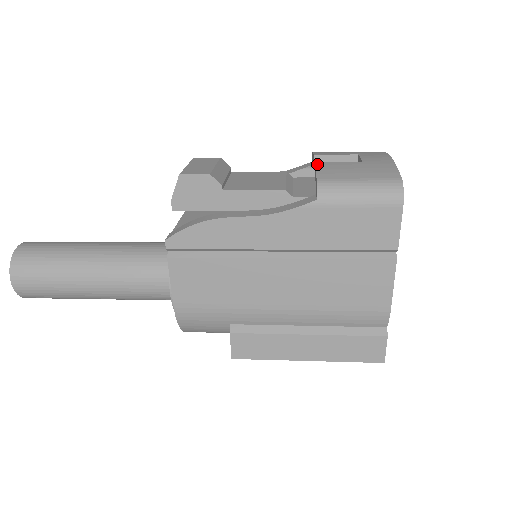
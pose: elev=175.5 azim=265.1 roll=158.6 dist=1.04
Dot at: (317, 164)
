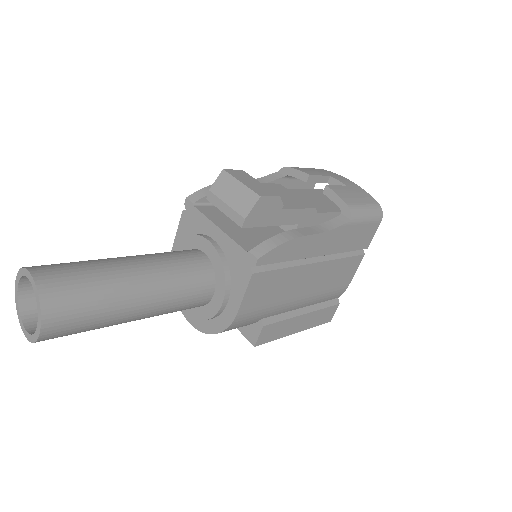
Dot at: (330, 188)
